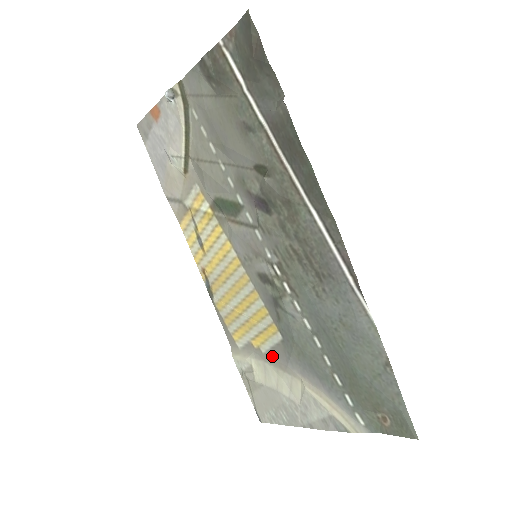
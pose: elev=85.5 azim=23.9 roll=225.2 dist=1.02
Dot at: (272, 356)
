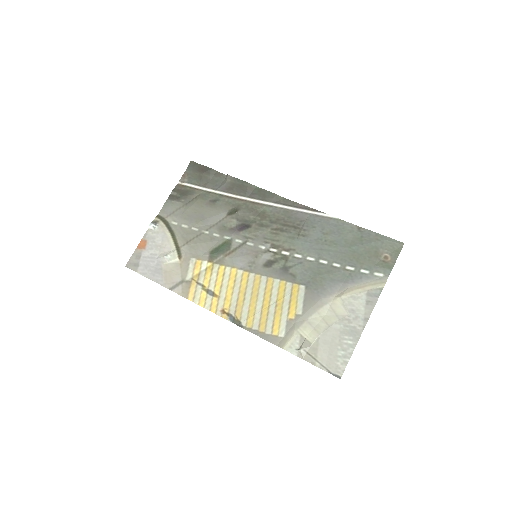
Dot at: (308, 307)
